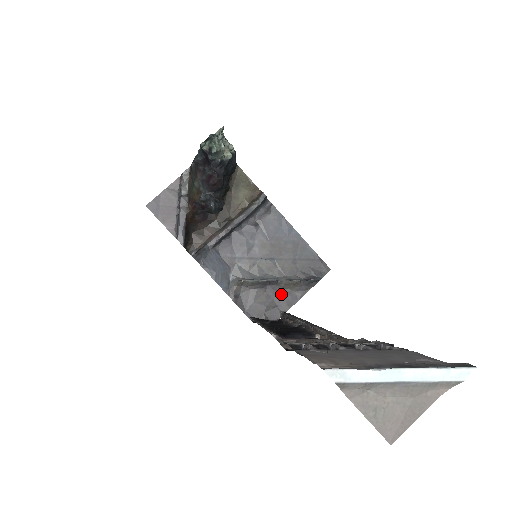
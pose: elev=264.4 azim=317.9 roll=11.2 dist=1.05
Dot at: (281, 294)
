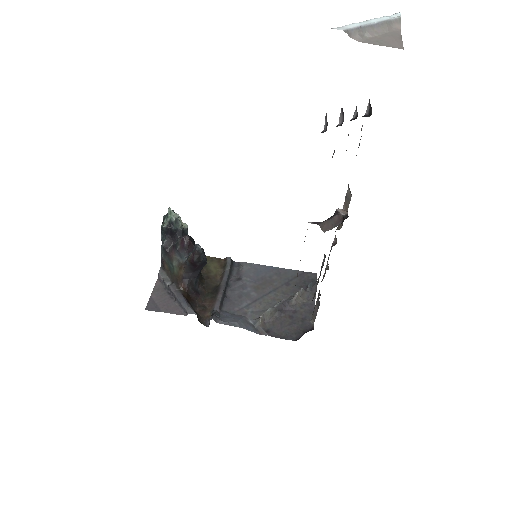
Dot at: (298, 309)
